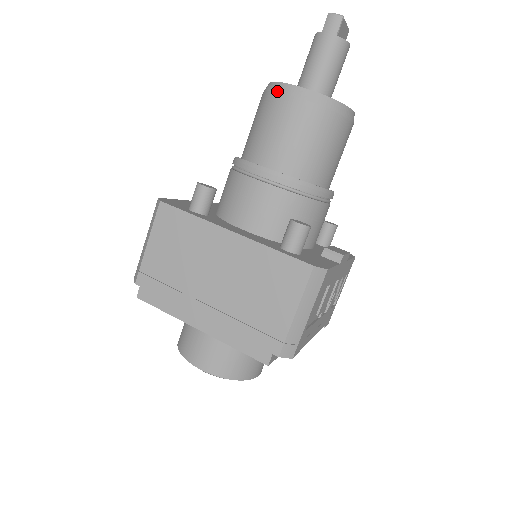
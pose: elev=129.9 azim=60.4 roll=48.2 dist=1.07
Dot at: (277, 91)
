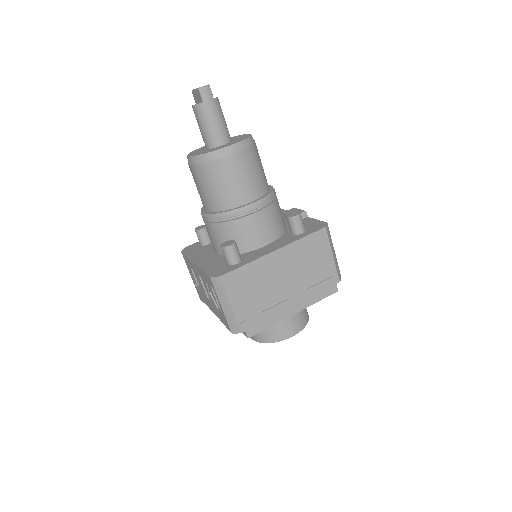
Dot at: (219, 157)
